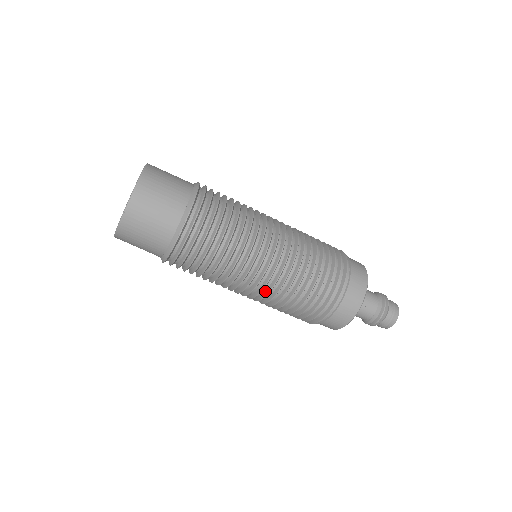
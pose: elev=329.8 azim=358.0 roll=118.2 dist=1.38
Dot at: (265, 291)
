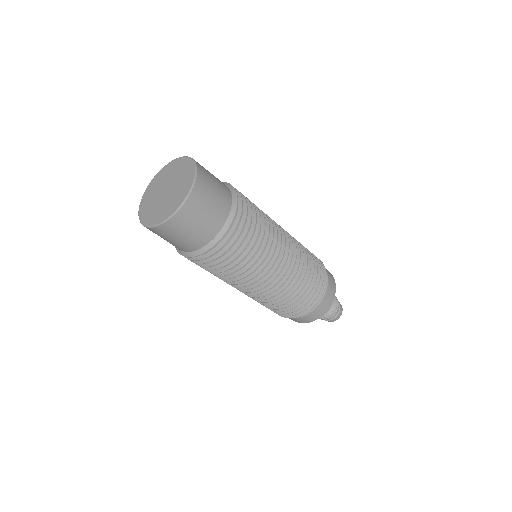
Dot at: (280, 282)
